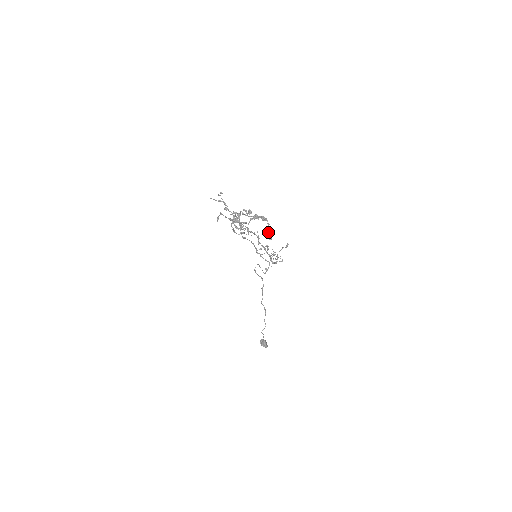
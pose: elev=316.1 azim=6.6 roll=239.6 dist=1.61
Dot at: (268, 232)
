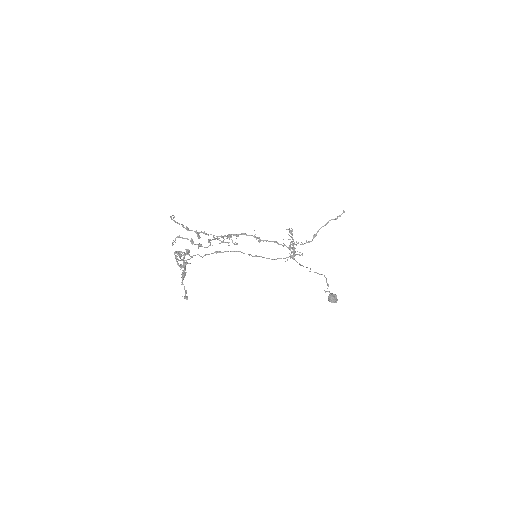
Dot at: (185, 292)
